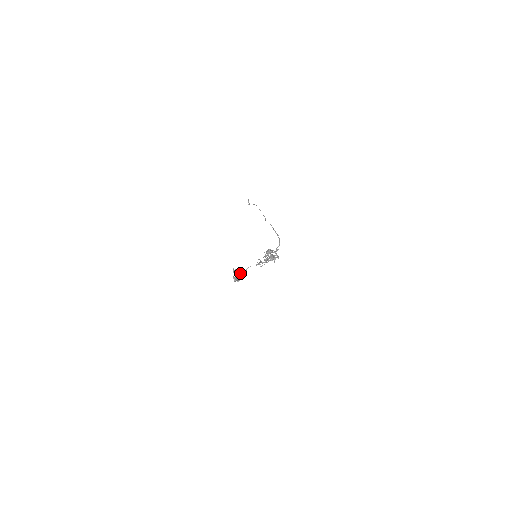
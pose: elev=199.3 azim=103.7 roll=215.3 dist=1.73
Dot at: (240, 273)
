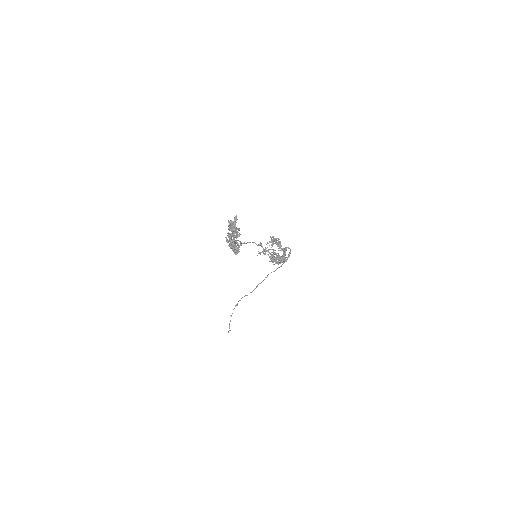
Dot at: (237, 228)
